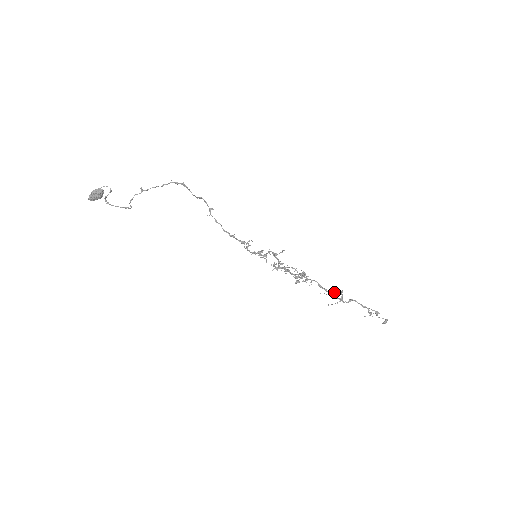
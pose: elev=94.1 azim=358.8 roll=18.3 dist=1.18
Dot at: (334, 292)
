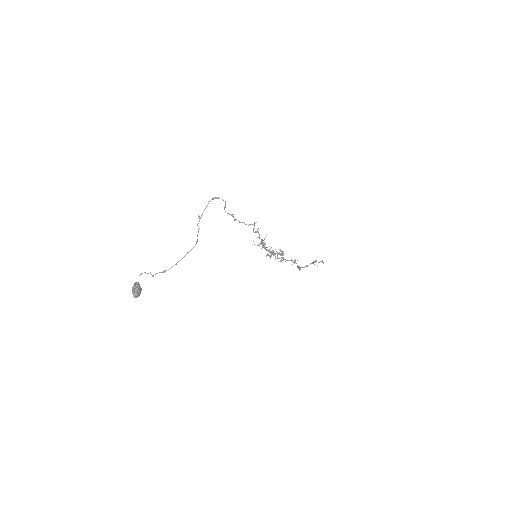
Dot at: (295, 260)
